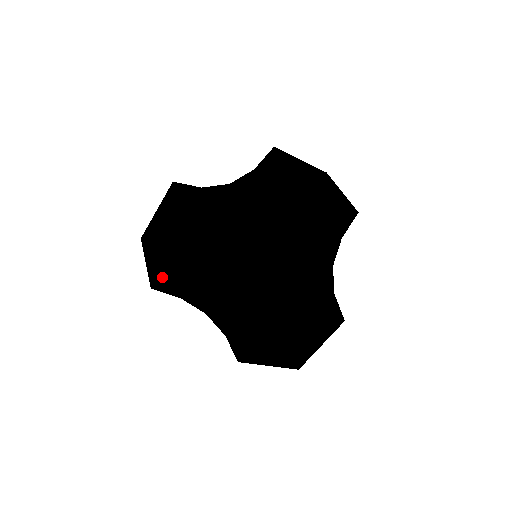
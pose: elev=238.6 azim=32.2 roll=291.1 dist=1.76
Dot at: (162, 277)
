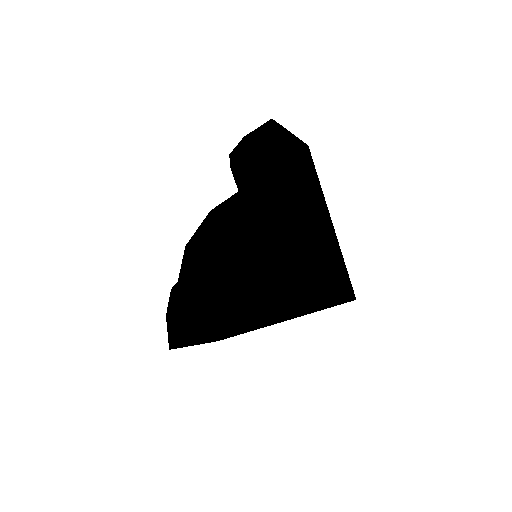
Dot at: (171, 332)
